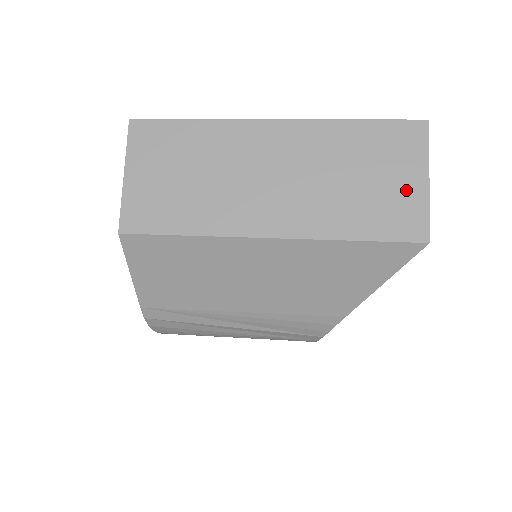
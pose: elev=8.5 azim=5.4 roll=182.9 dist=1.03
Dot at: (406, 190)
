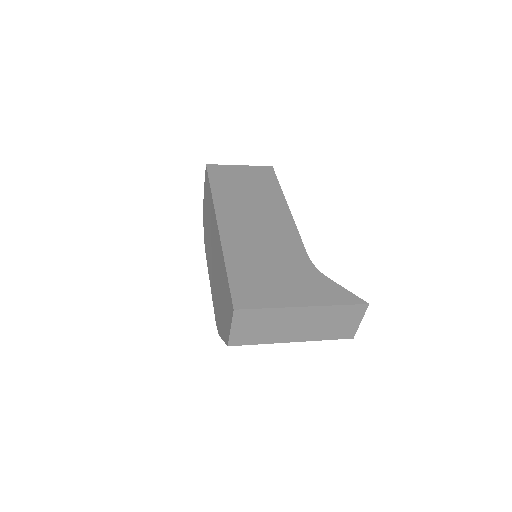
Dot at: (351, 325)
